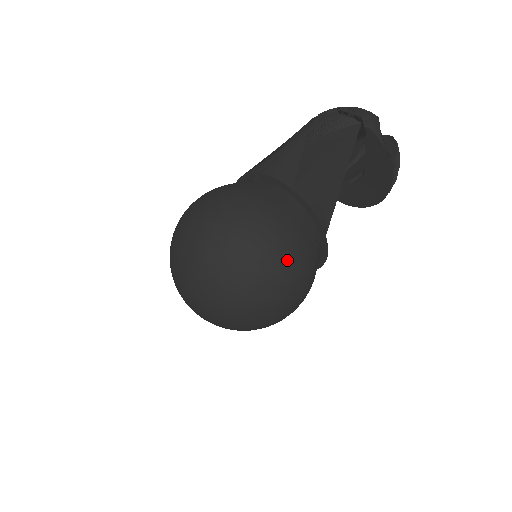
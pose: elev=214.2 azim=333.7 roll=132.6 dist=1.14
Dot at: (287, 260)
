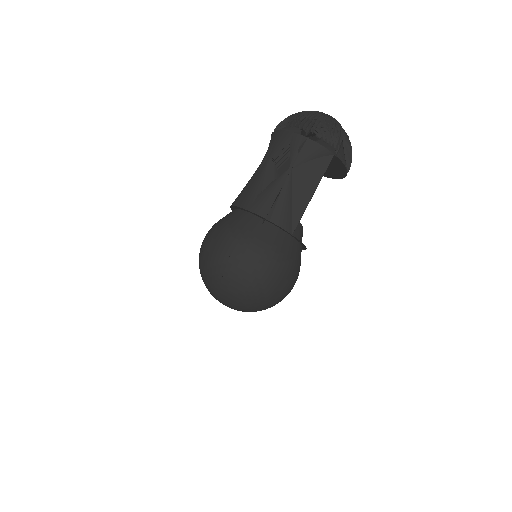
Dot at: (291, 286)
